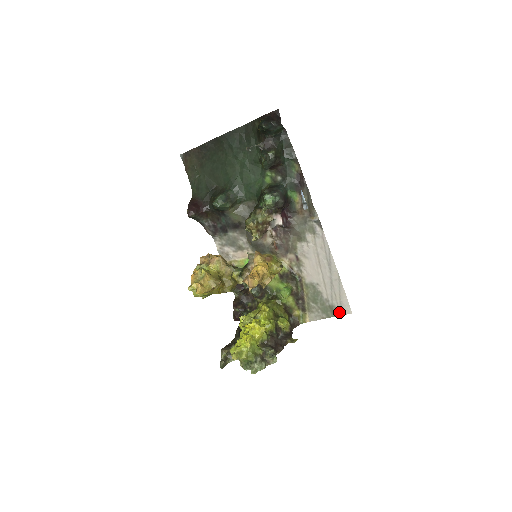
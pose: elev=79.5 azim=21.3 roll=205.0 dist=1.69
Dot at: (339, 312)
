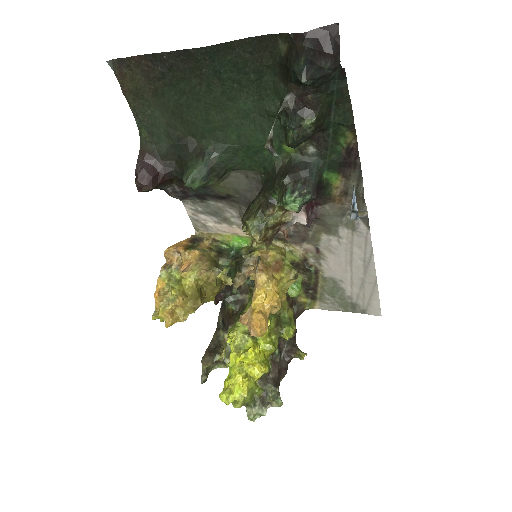
Dot at: (363, 311)
